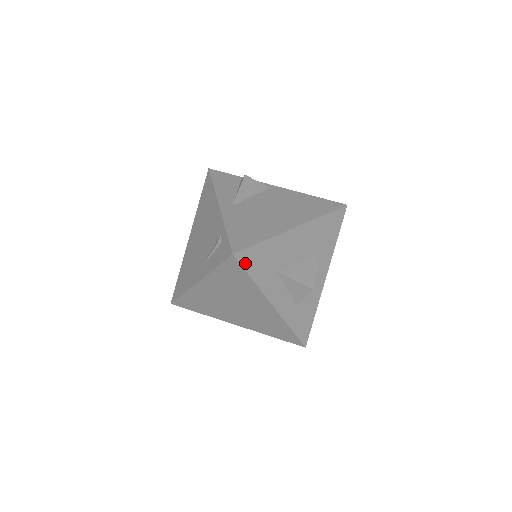
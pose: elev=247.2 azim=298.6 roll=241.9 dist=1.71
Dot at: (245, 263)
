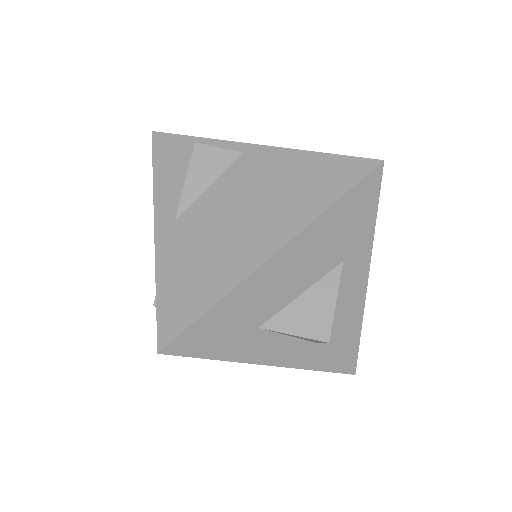
Dot at: (189, 350)
